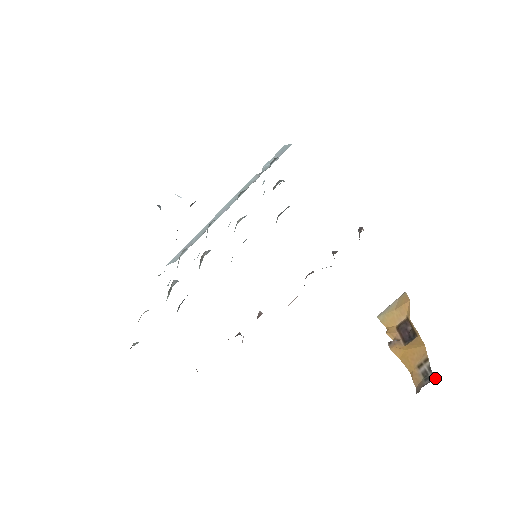
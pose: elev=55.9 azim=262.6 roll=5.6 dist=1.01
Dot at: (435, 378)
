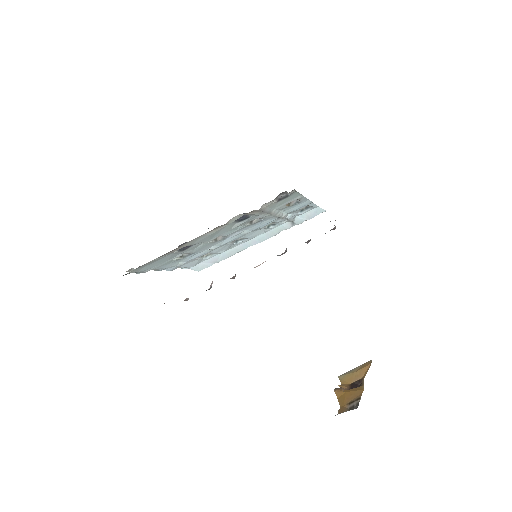
Dot at: occluded
